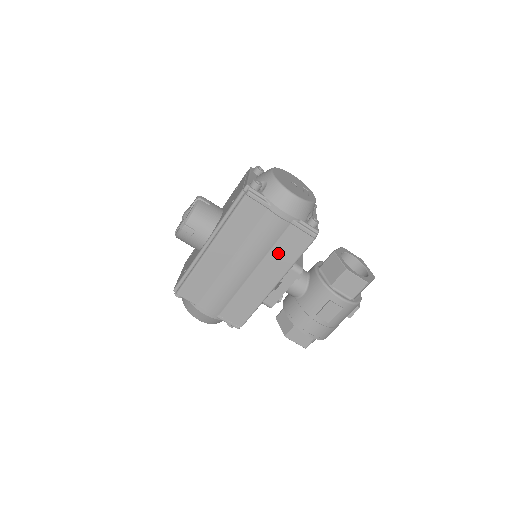
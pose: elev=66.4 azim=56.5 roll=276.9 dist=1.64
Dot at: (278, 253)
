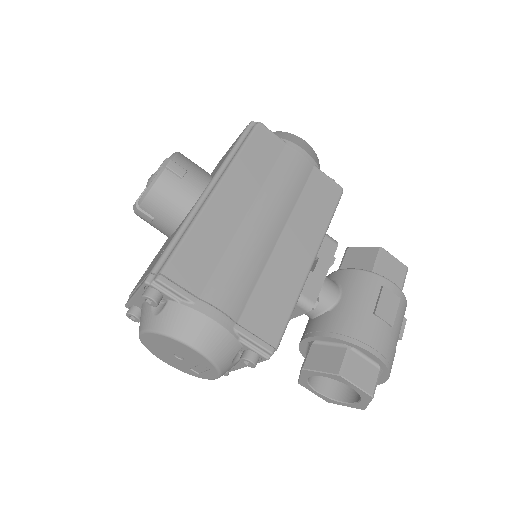
Dot at: (307, 207)
